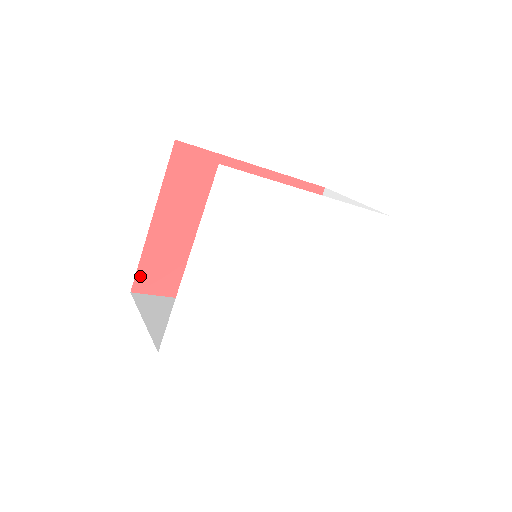
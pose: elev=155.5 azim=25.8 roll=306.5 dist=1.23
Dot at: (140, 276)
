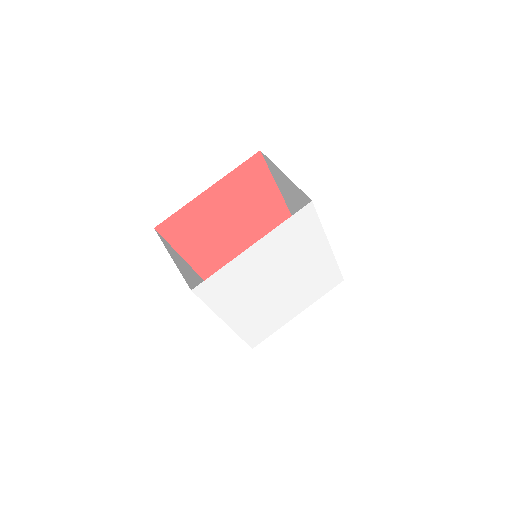
Dot at: (169, 221)
